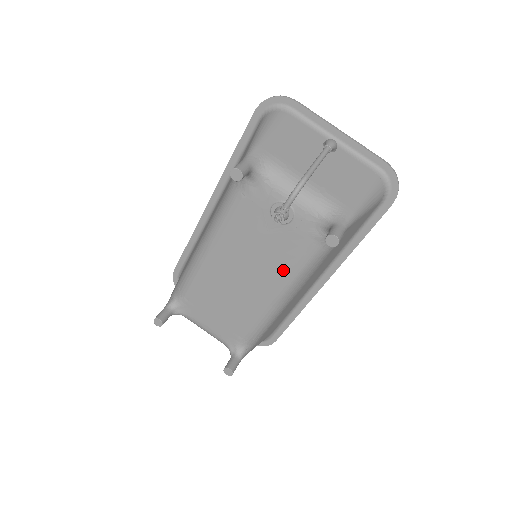
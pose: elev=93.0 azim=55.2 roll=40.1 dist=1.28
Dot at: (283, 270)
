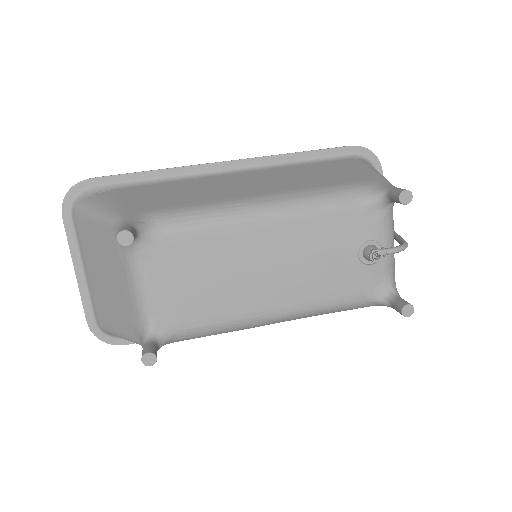
Dot at: (312, 296)
